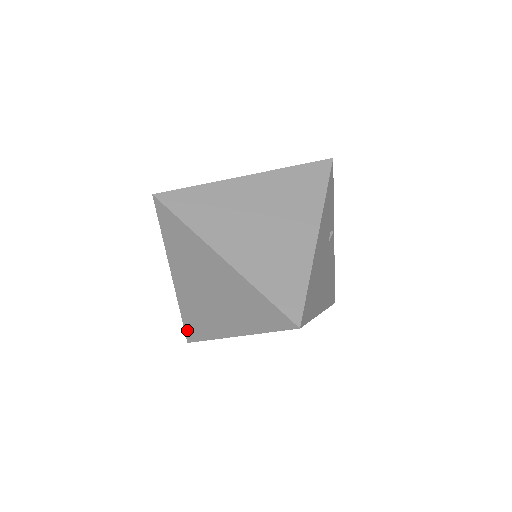
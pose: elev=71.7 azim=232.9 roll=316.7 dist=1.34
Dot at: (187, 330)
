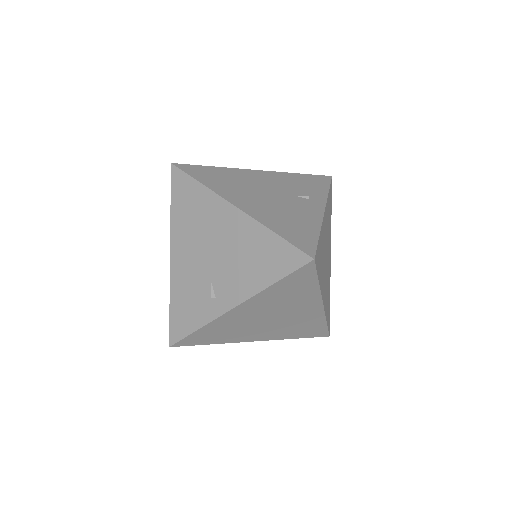
Dot at: (187, 340)
